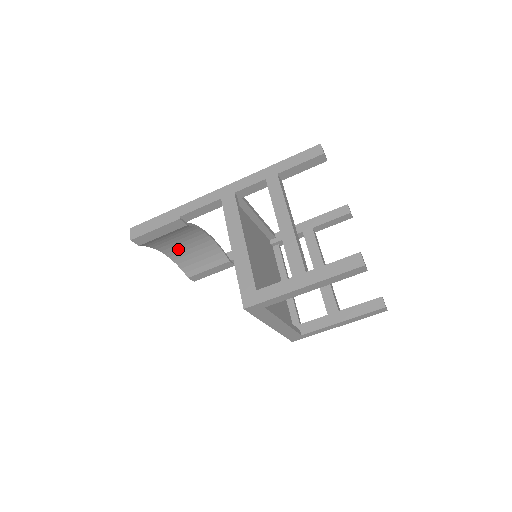
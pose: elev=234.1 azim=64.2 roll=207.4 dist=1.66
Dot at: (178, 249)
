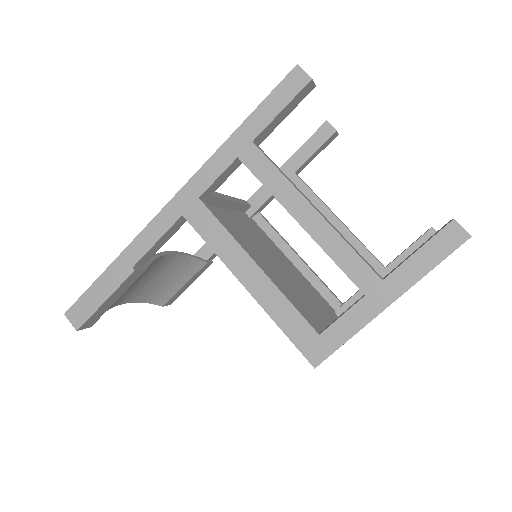
Dot at: (138, 289)
